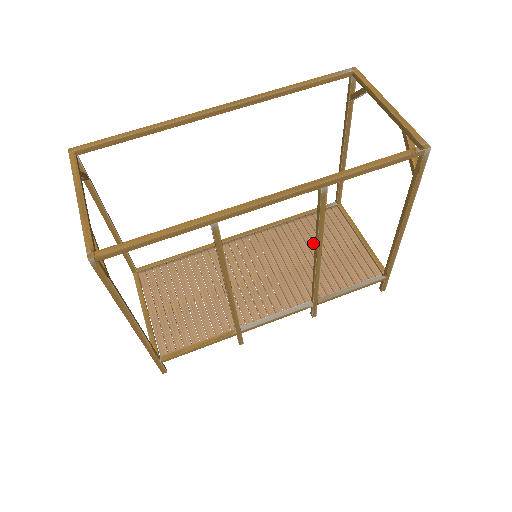
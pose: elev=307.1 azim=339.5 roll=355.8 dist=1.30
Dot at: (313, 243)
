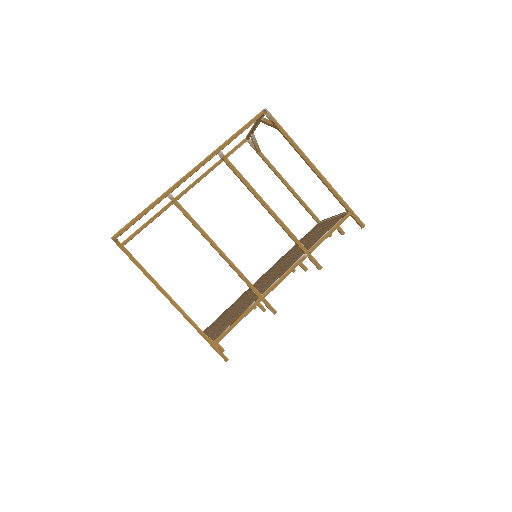
Dot at: occluded
